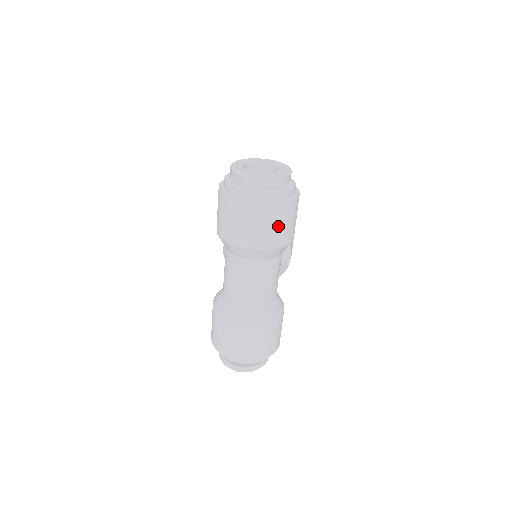
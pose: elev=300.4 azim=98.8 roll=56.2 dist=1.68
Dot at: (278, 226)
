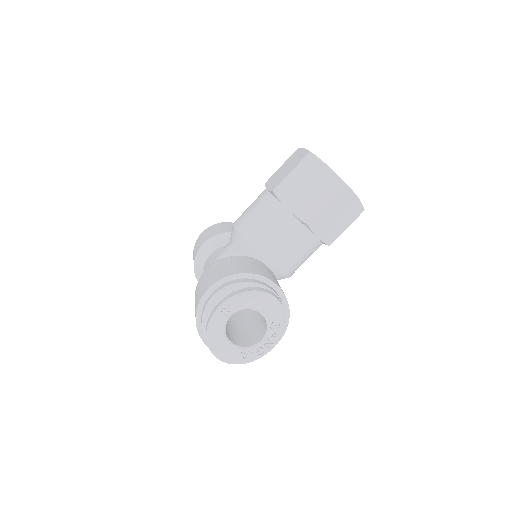
Dot at: occluded
